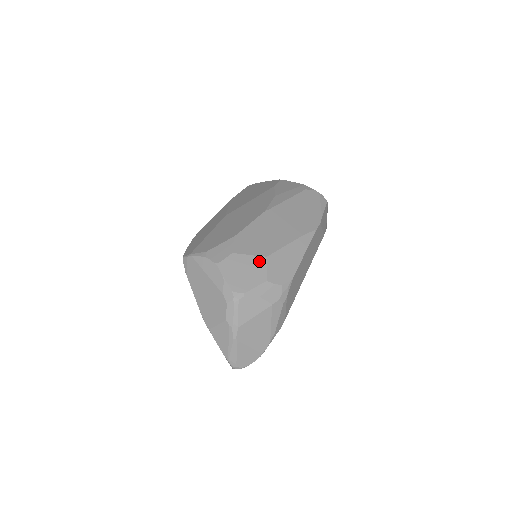
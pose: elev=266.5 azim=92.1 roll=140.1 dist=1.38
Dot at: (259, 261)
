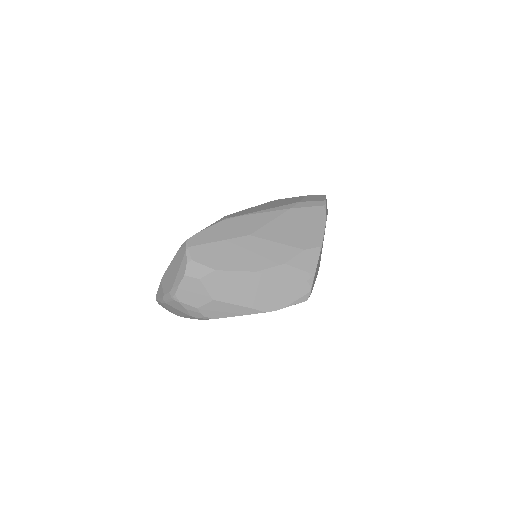
Dot at: (207, 297)
